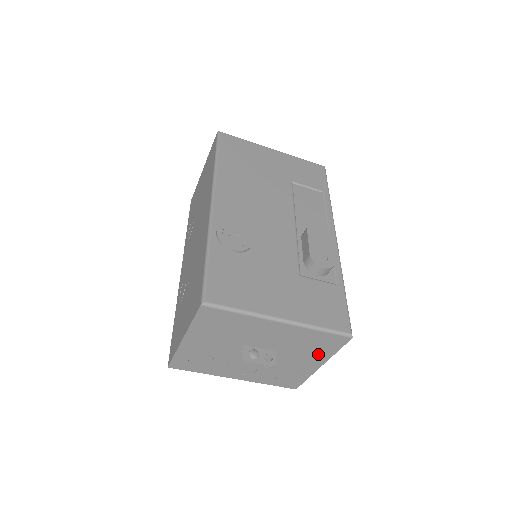
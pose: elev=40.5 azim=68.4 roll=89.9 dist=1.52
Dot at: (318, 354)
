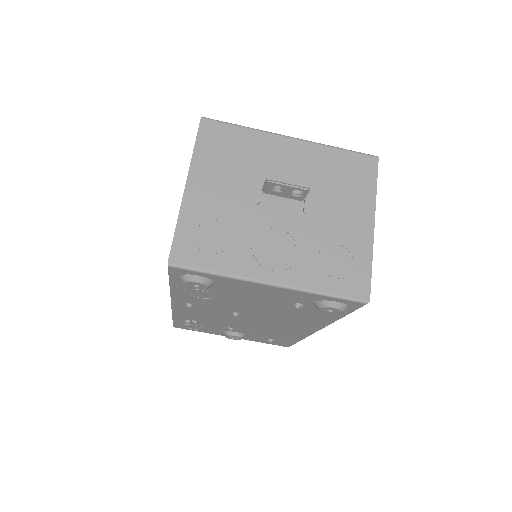
Dot at: (357, 197)
